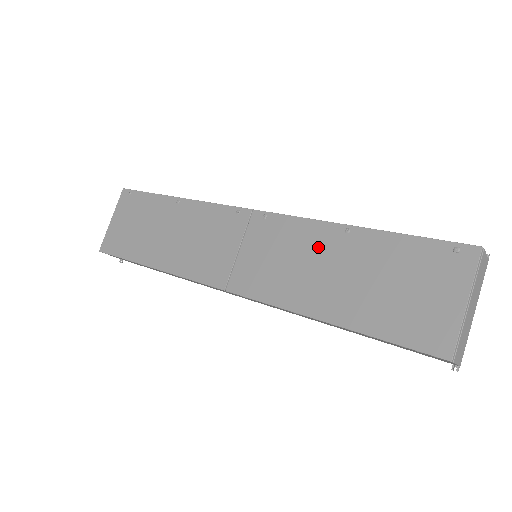
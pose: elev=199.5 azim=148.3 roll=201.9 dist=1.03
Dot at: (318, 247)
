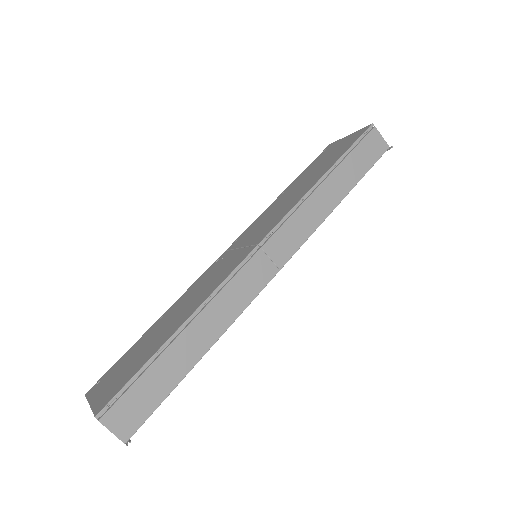
Dot at: (279, 202)
